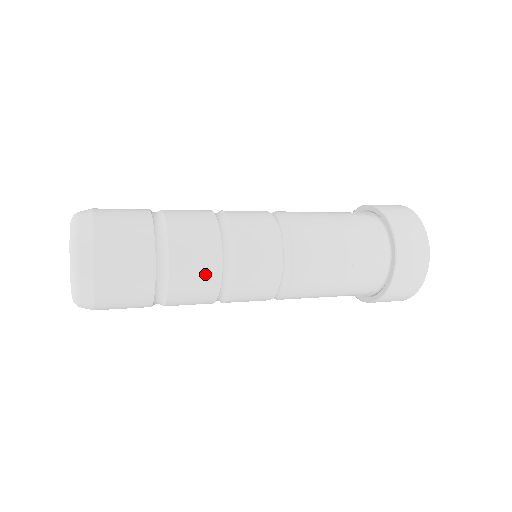
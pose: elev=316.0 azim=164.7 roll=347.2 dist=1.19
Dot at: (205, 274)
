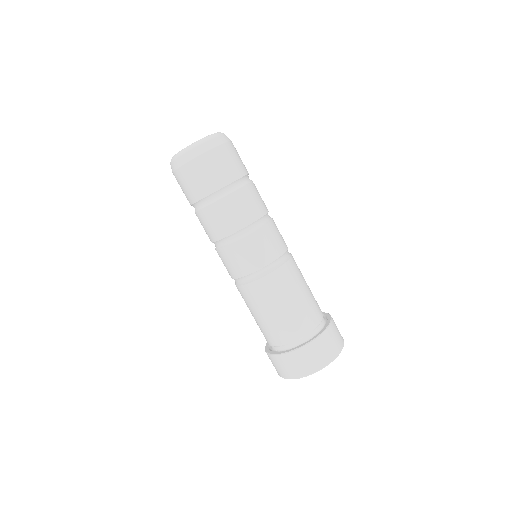
Dot at: (239, 217)
